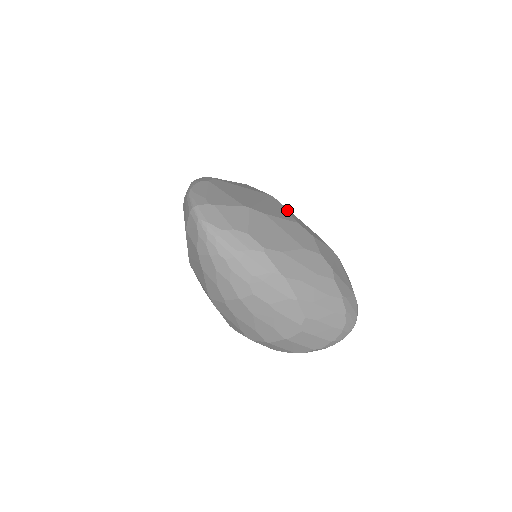
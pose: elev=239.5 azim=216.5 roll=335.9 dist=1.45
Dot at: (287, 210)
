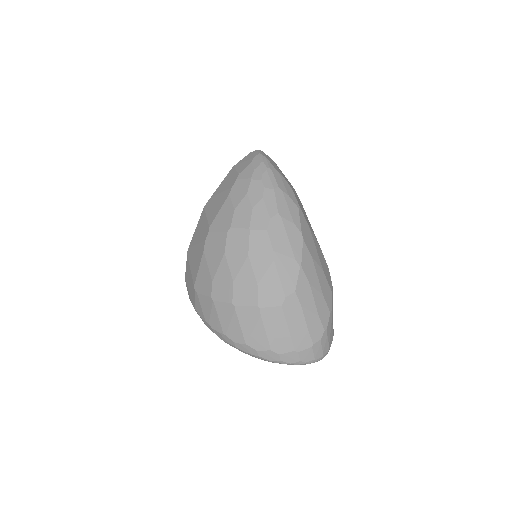
Dot at: occluded
